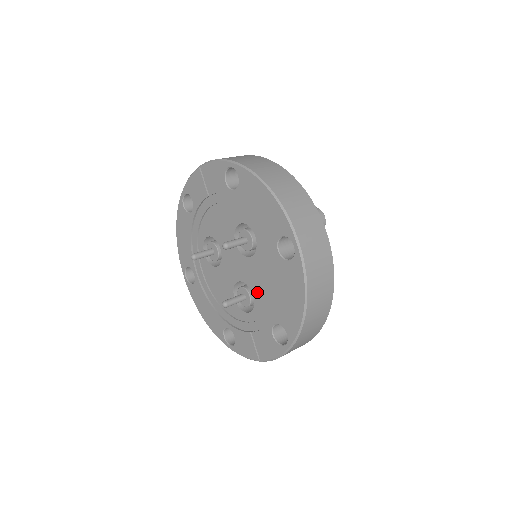
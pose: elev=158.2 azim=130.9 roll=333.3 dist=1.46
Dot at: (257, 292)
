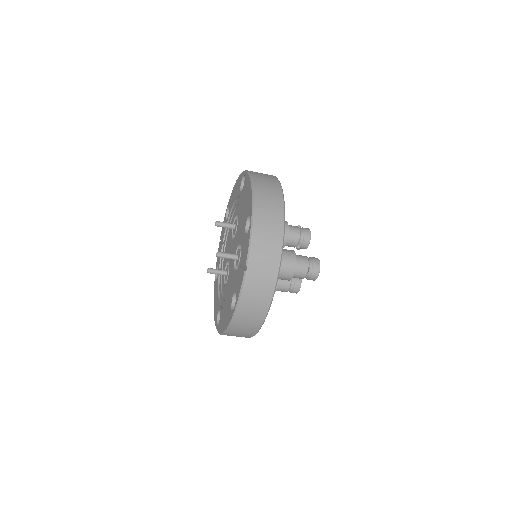
Dot at: (241, 237)
